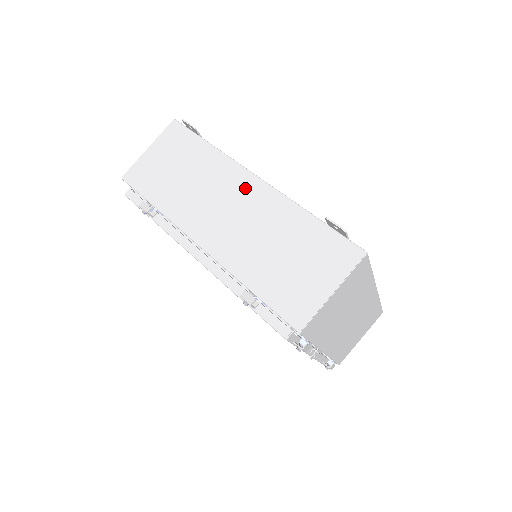
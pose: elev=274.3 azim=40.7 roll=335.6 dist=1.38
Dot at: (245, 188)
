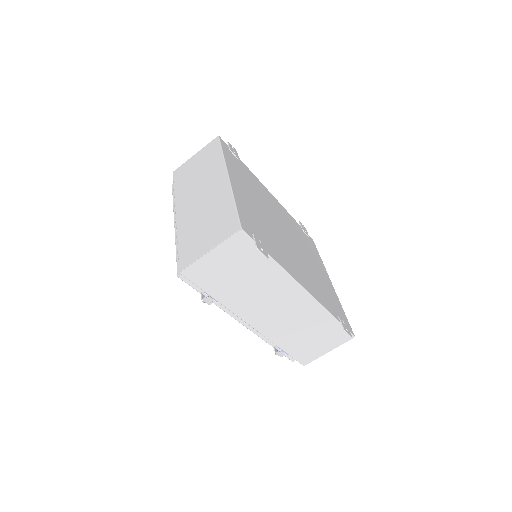
Dot at: (295, 298)
